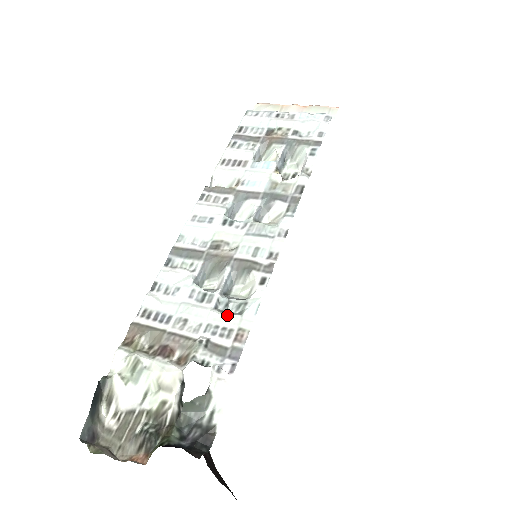
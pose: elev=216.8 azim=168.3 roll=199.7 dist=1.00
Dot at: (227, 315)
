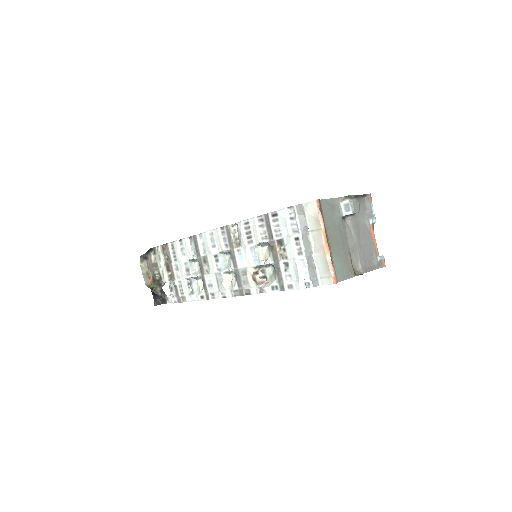
Dot at: (186, 288)
